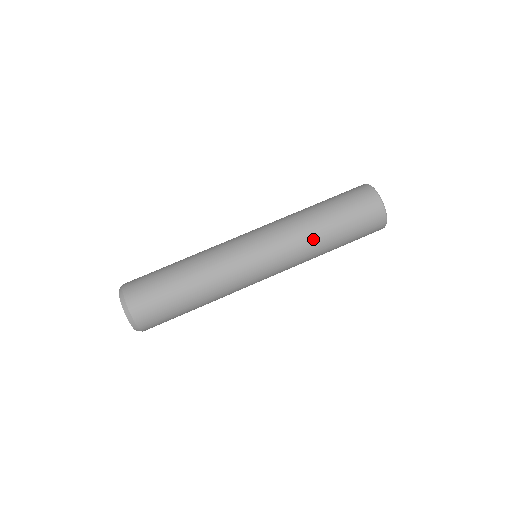
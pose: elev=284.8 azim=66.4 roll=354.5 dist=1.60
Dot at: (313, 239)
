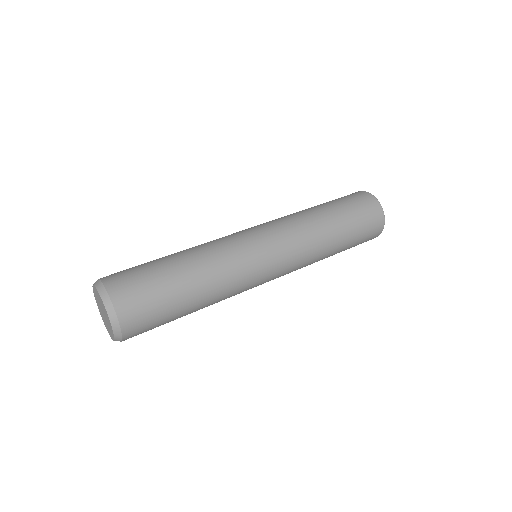
Dot at: (320, 234)
